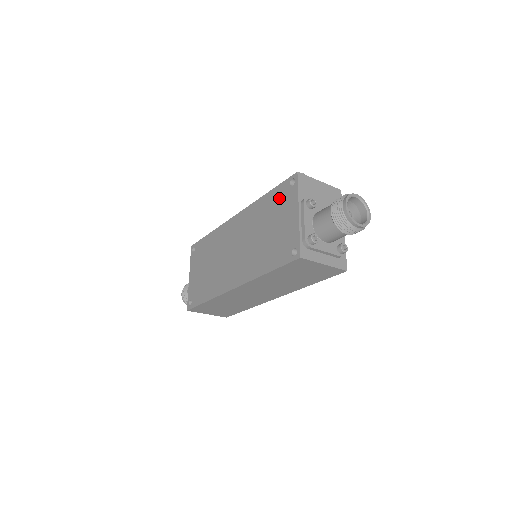
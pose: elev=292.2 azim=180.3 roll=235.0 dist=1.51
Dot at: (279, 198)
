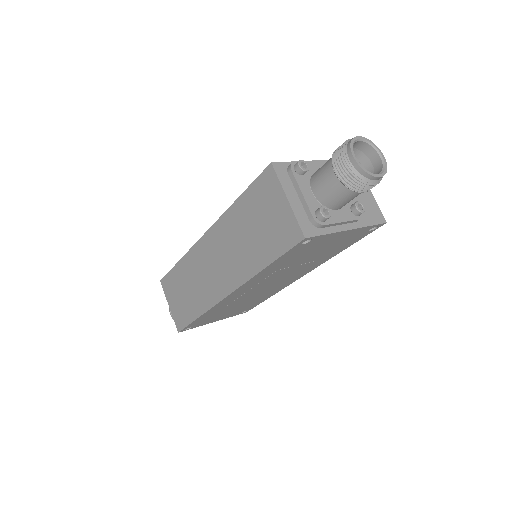
Dot at: occluded
